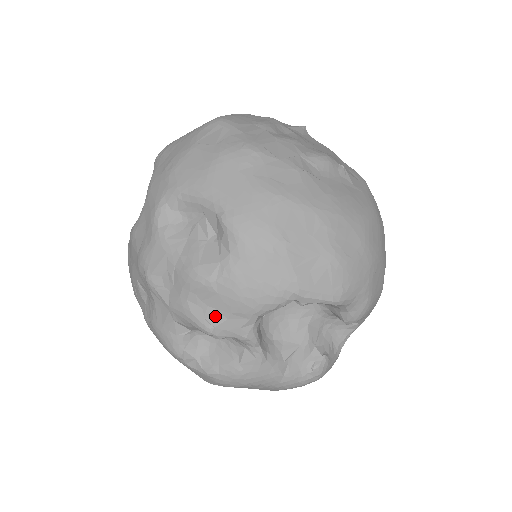
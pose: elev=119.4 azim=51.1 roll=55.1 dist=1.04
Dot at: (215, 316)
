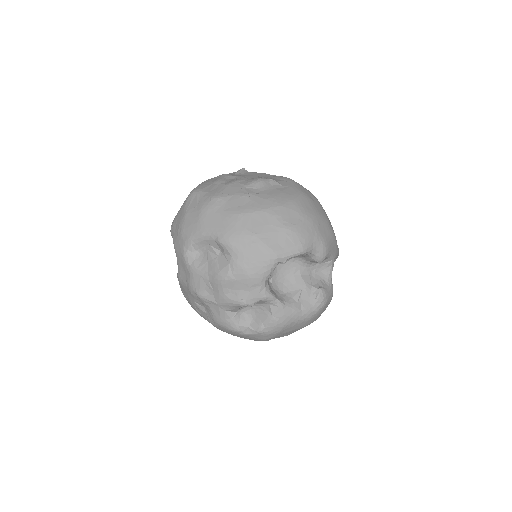
Dot at: (243, 294)
